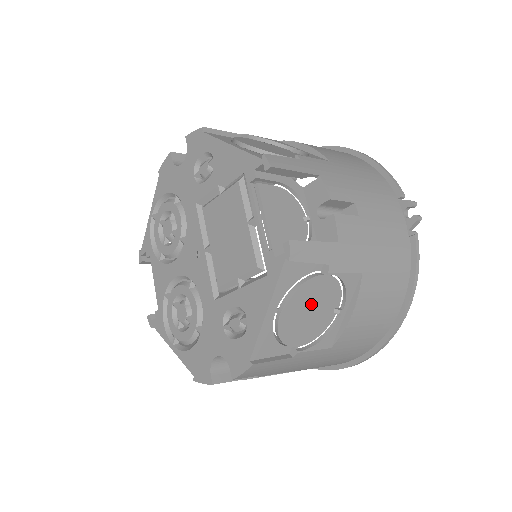
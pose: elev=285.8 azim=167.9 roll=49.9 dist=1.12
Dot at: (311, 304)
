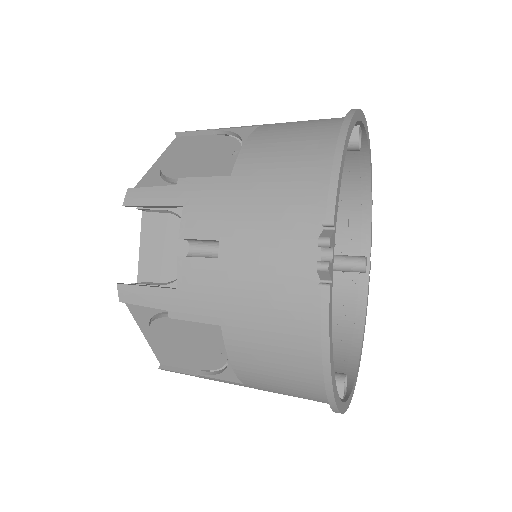
Dot at: (182, 339)
